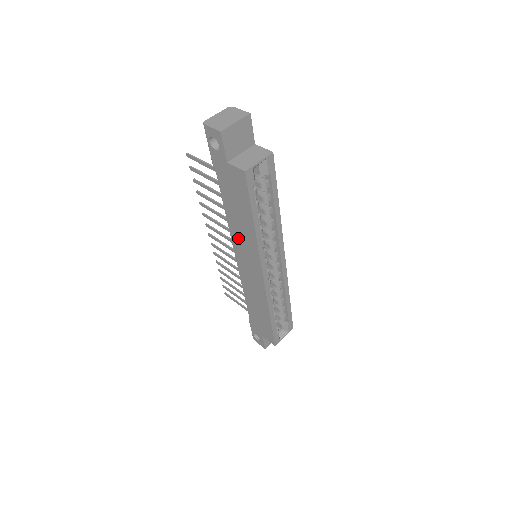
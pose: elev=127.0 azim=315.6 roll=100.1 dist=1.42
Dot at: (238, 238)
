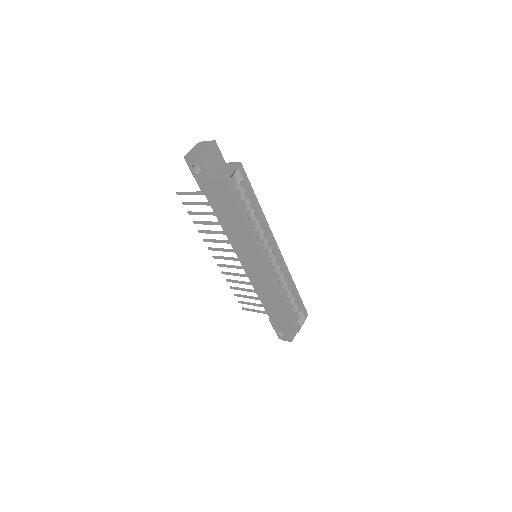
Dot at: (237, 242)
